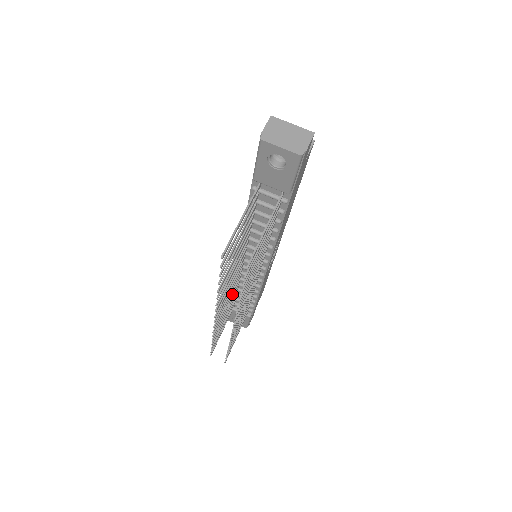
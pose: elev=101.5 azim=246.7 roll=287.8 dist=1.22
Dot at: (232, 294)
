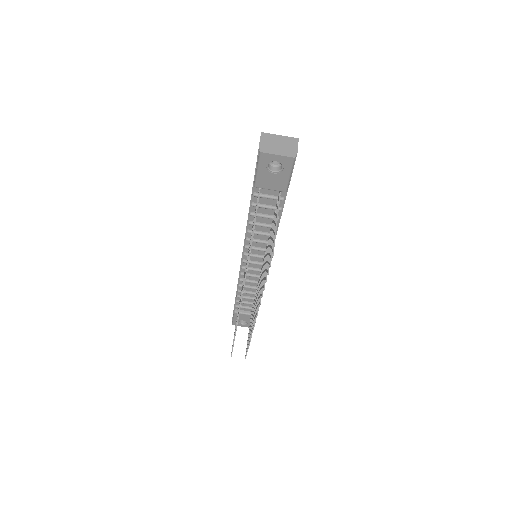
Dot at: occluded
